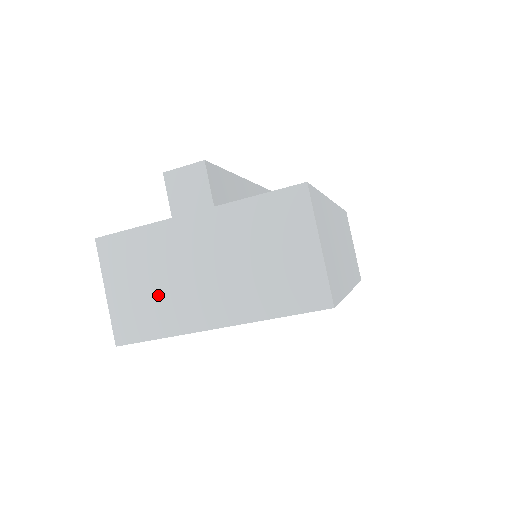
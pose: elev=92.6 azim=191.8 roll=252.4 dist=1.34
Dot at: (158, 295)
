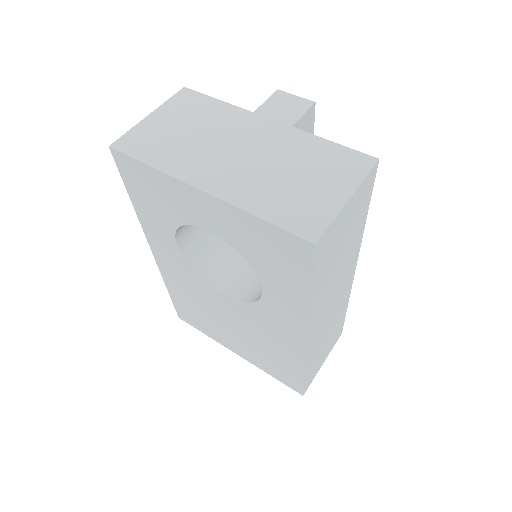
Dot at: (184, 141)
